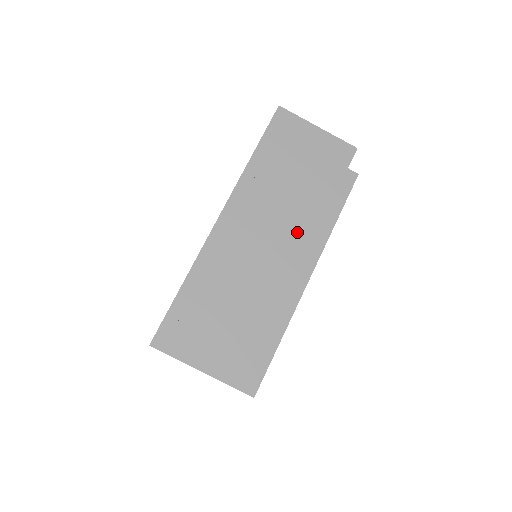
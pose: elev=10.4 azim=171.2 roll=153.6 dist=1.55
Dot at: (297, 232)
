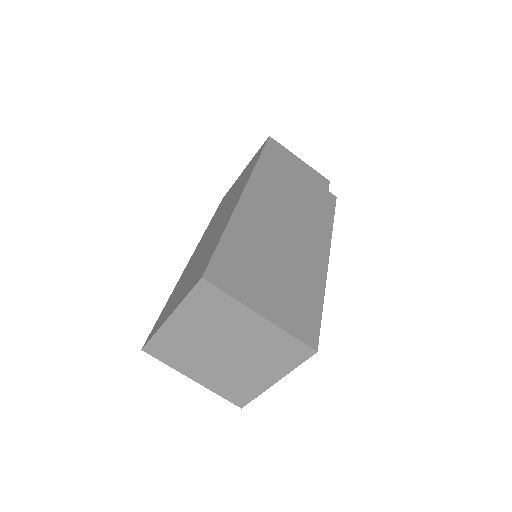
Dot at: (308, 220)
